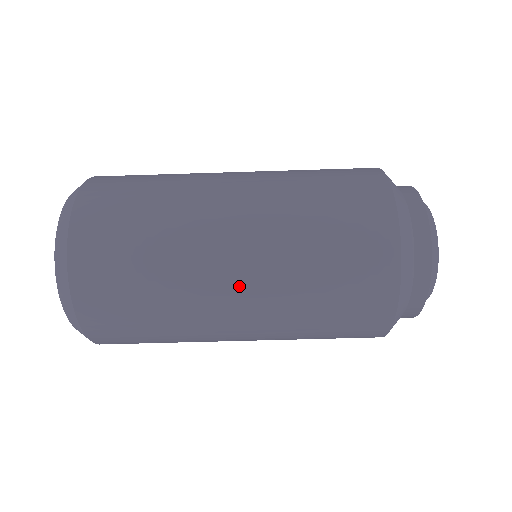
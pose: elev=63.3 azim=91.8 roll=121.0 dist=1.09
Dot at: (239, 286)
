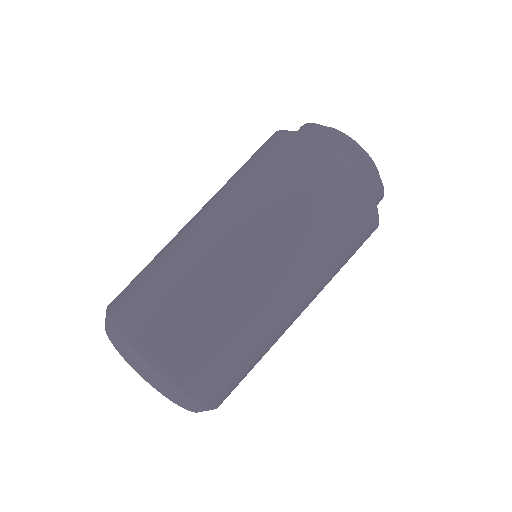
Dot at: (200, 216)
